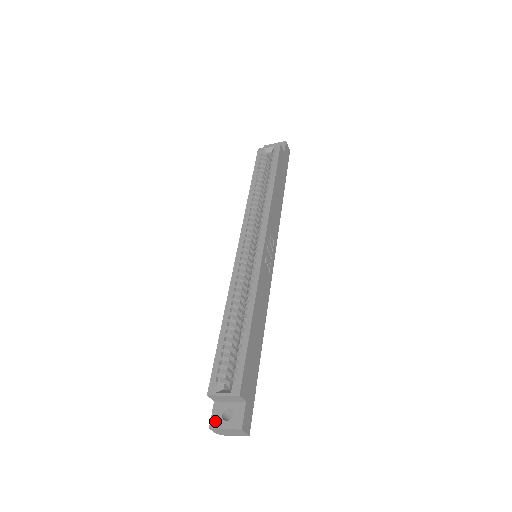
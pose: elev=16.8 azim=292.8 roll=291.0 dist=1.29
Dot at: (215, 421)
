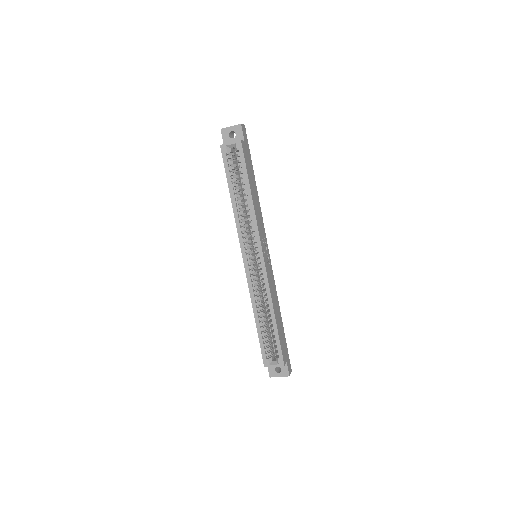
Dot at: (272, 374)
